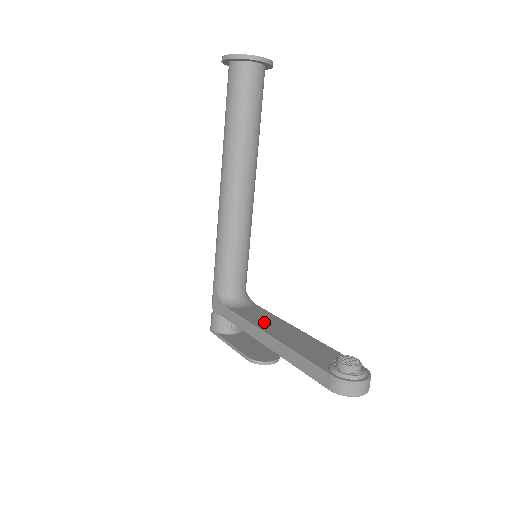
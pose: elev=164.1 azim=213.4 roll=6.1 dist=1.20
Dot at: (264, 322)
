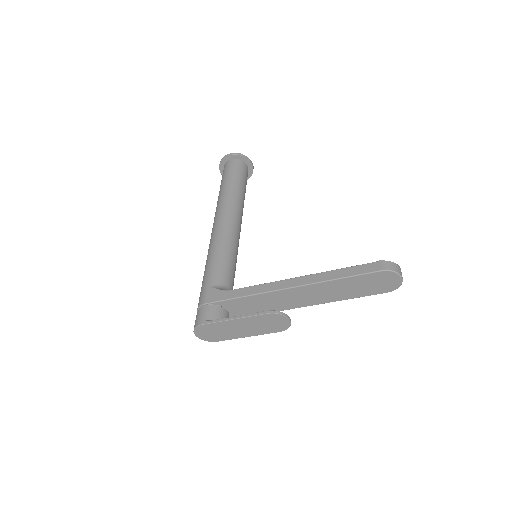
Dot at: occluded
